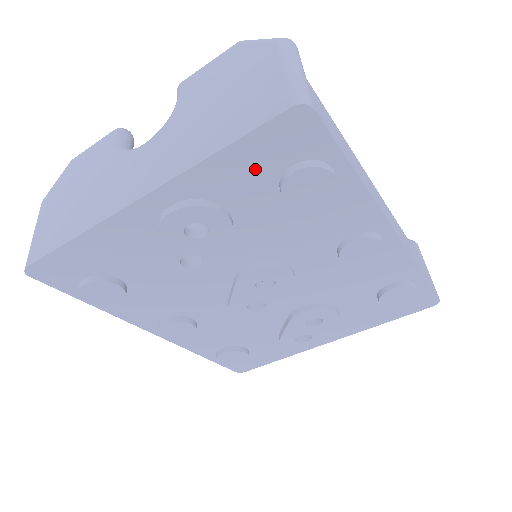
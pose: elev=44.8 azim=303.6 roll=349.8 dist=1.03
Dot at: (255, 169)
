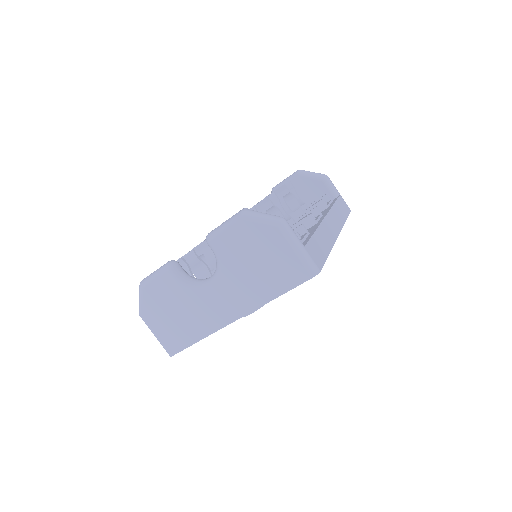
Dot at: occluded
